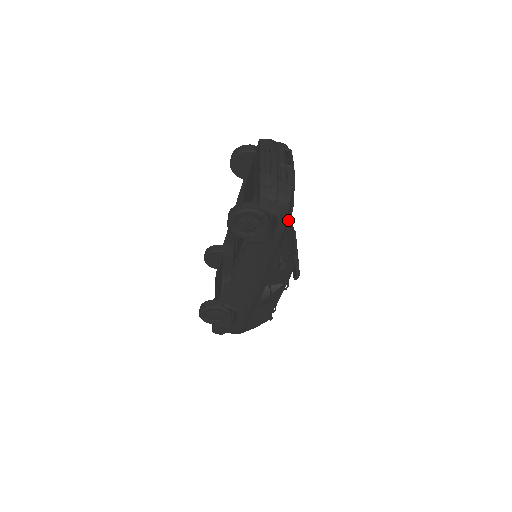
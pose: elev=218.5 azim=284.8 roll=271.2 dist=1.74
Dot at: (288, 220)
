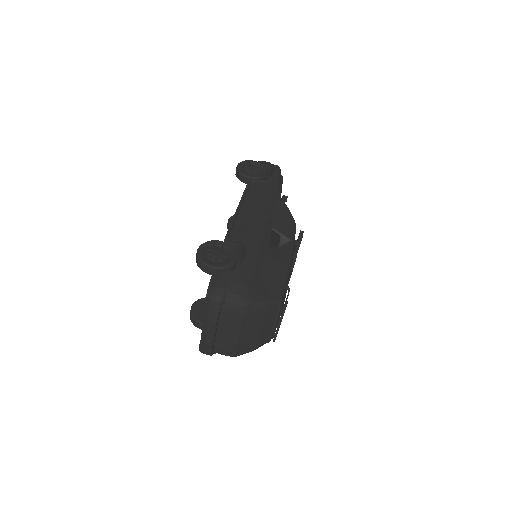
Dot at: (281, 180)
